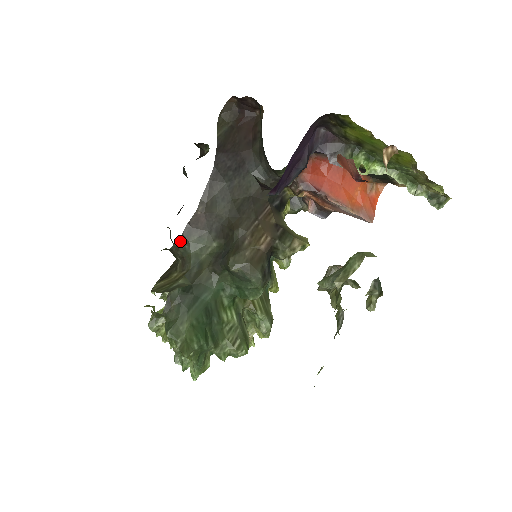
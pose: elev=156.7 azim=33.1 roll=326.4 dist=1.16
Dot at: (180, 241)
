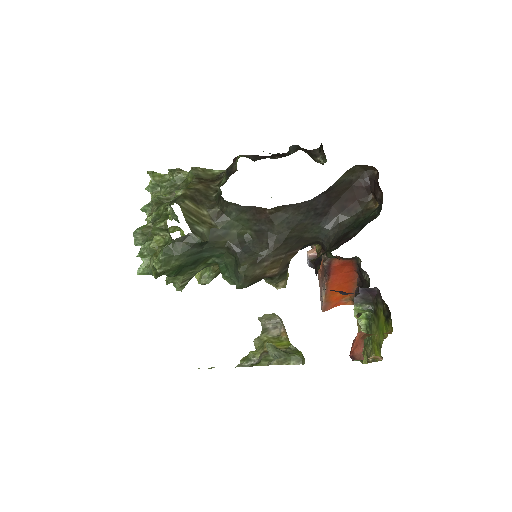
Dot at: (235, 206)
